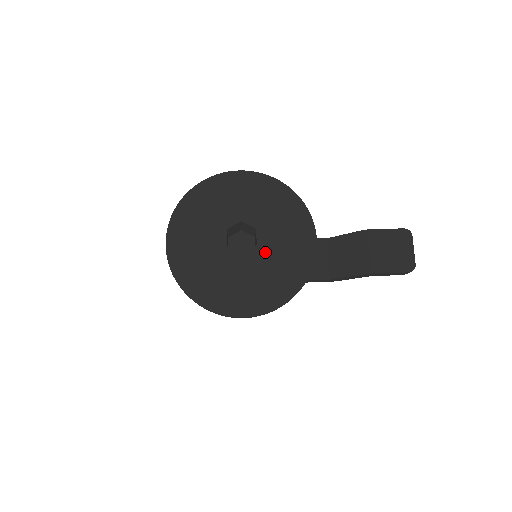
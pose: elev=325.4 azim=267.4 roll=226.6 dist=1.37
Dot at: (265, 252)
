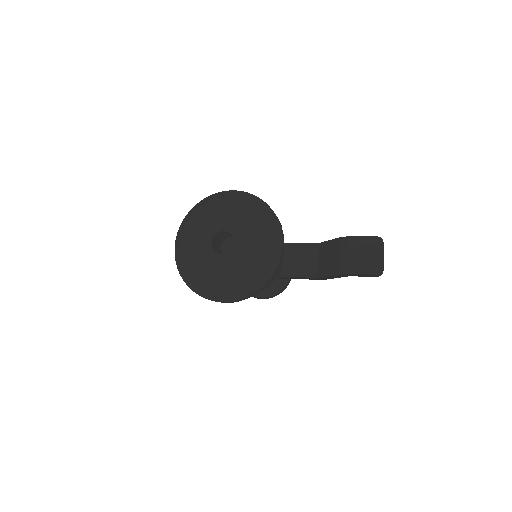
Dot at: (238, 254)
